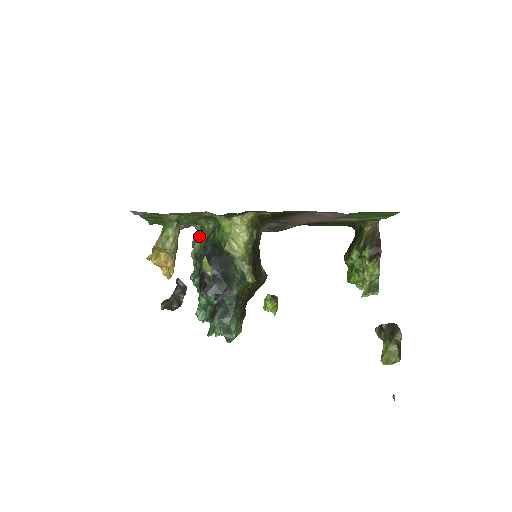
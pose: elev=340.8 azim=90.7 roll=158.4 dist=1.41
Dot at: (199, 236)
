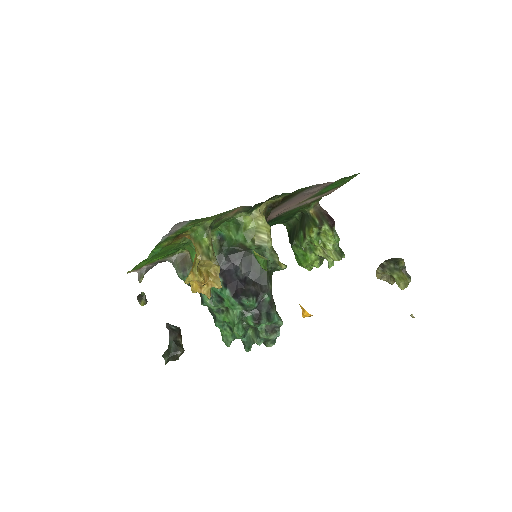
Dot at: occluded
